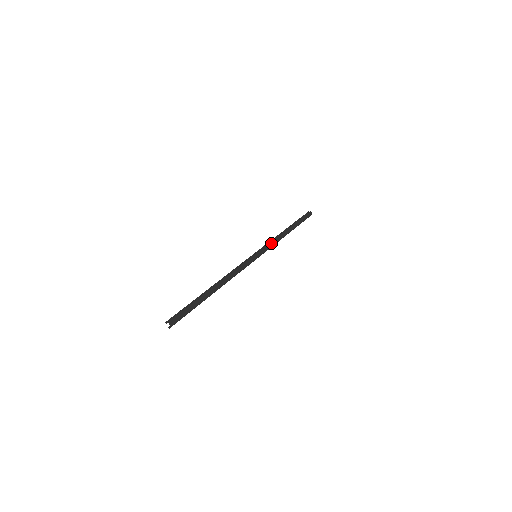
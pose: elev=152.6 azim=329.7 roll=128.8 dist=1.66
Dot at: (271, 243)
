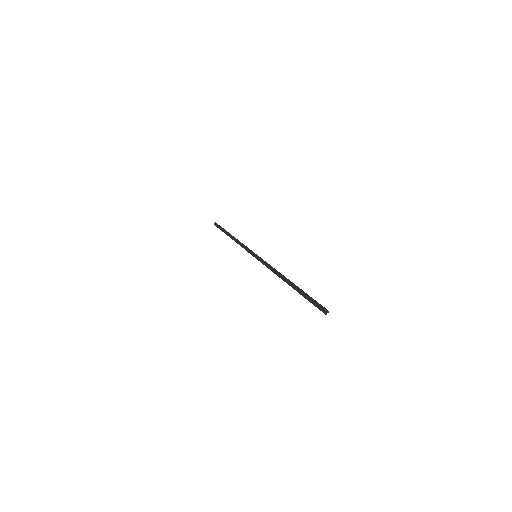
Dot at: (245, 246)
